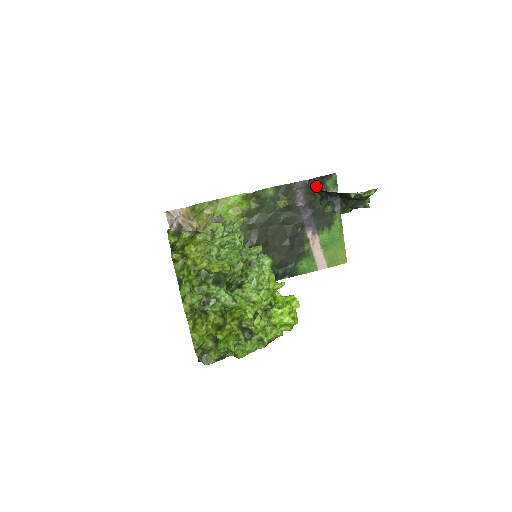
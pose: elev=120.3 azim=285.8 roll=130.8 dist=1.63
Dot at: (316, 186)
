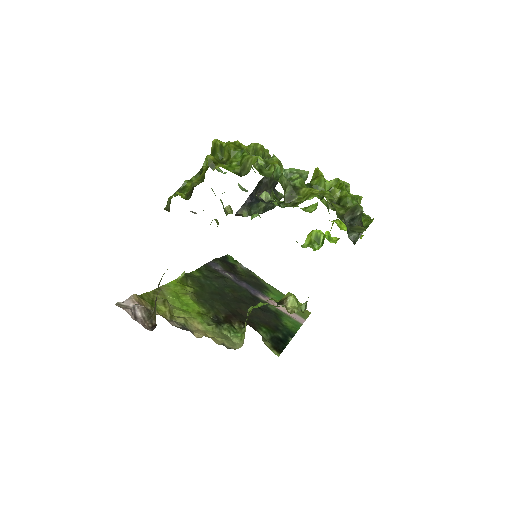
Dot at: (225, 263)
